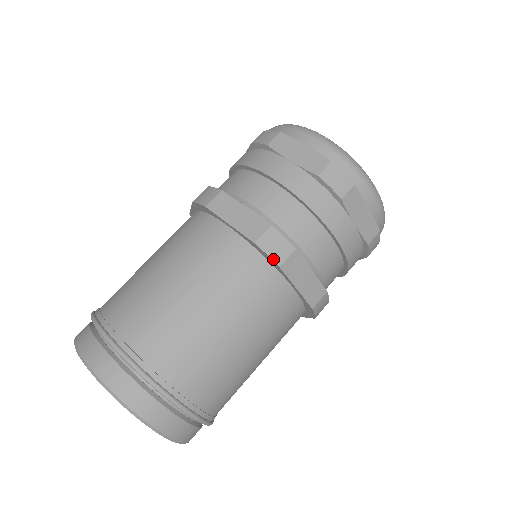
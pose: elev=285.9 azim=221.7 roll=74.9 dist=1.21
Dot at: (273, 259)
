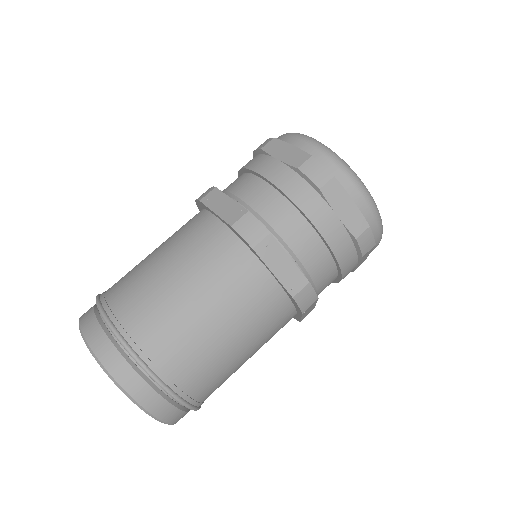
Dot at: (247, 241)
